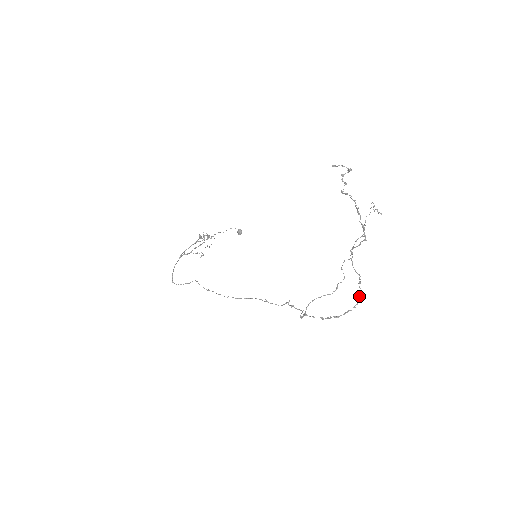
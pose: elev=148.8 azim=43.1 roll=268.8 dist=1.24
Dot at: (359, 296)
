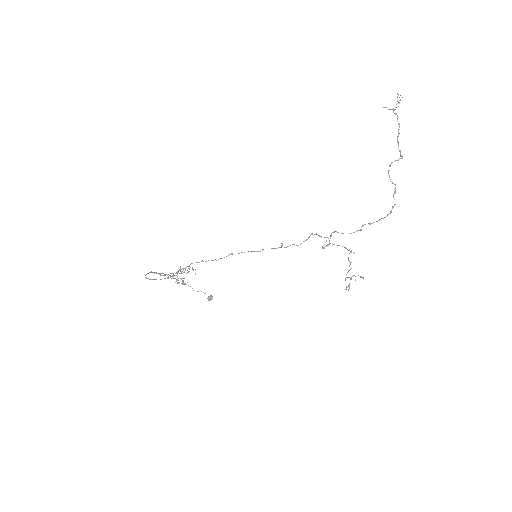
Dot at: (393, 206)
